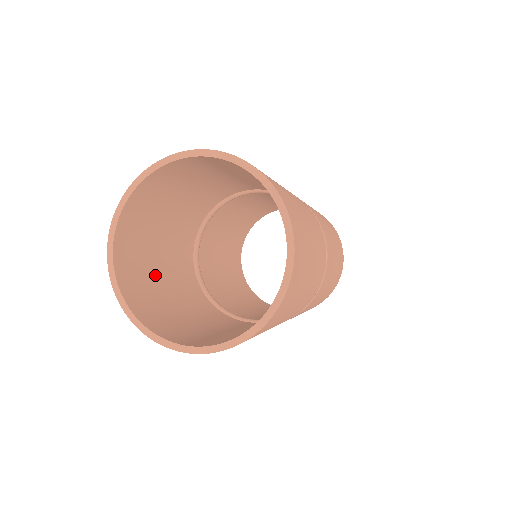
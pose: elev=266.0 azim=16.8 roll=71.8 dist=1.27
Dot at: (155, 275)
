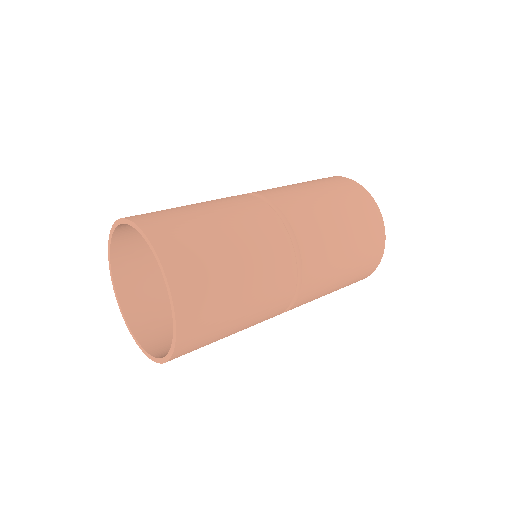
Dot at: occluded
